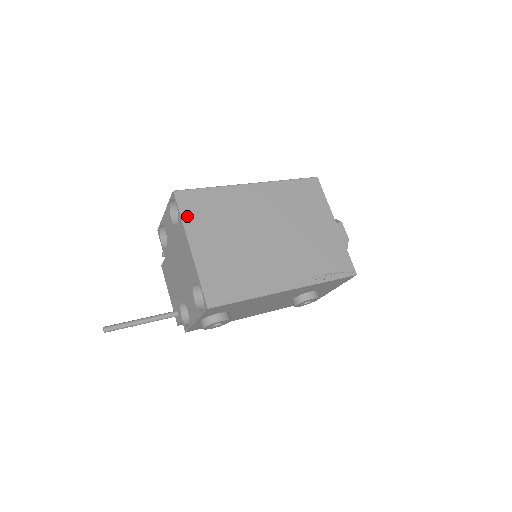
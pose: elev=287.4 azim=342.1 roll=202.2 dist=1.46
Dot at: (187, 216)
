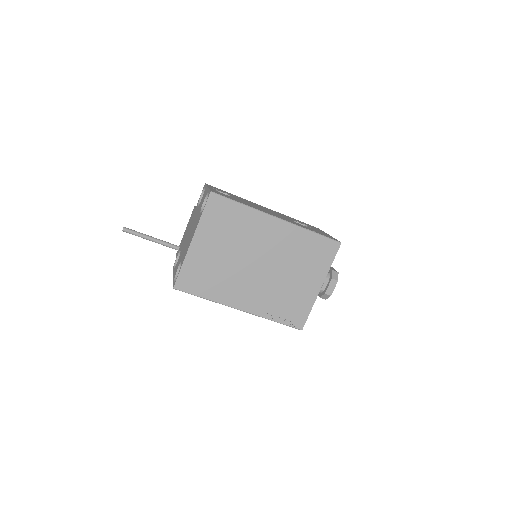
Dot at: (207, 217)
